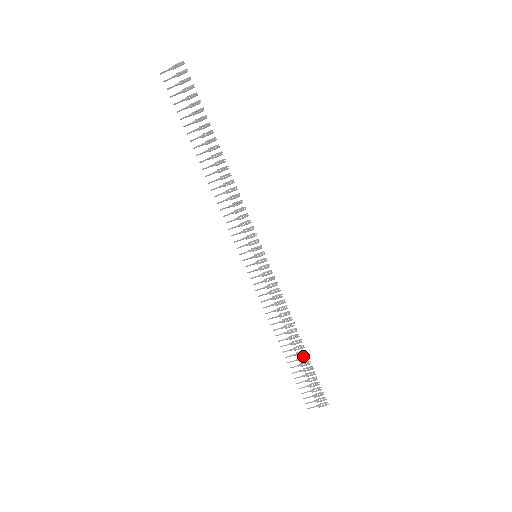
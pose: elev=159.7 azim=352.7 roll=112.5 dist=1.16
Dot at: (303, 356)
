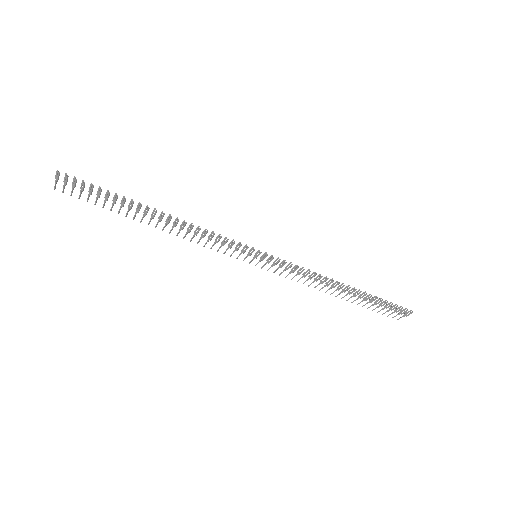
Dot at: (361, 294)
